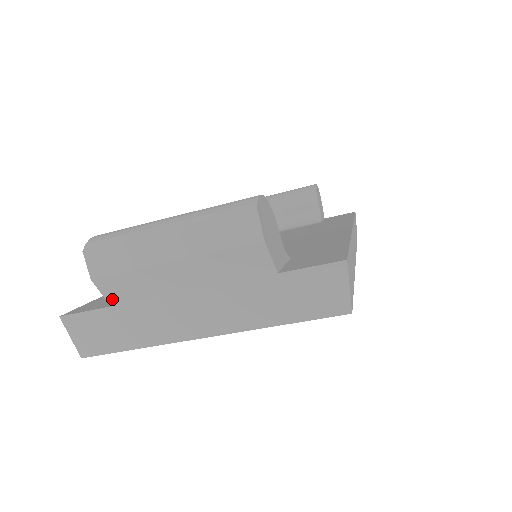
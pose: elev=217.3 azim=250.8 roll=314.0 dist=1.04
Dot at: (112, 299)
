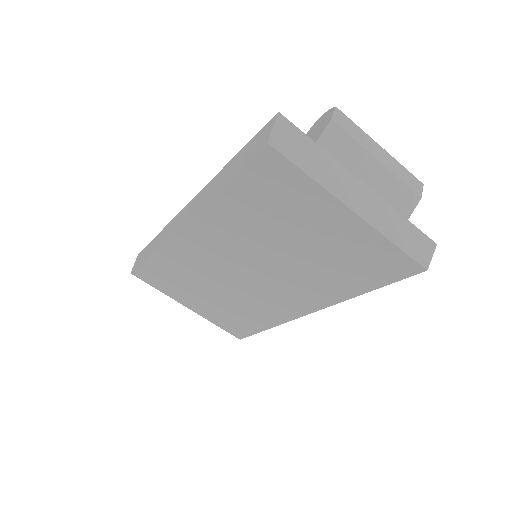
Dot at: (323, 140)
